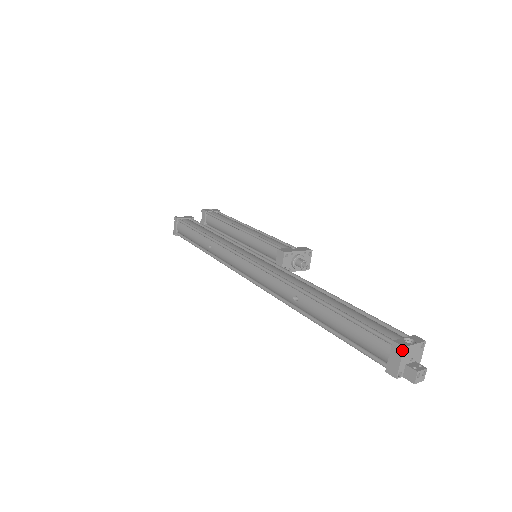
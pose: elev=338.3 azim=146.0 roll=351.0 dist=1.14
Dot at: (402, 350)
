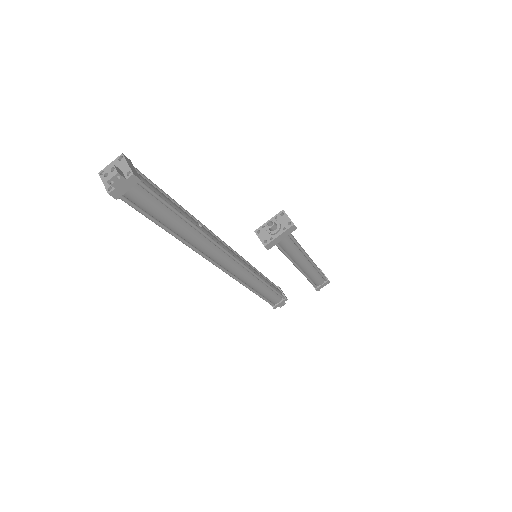
Dot at: (100, 176)
